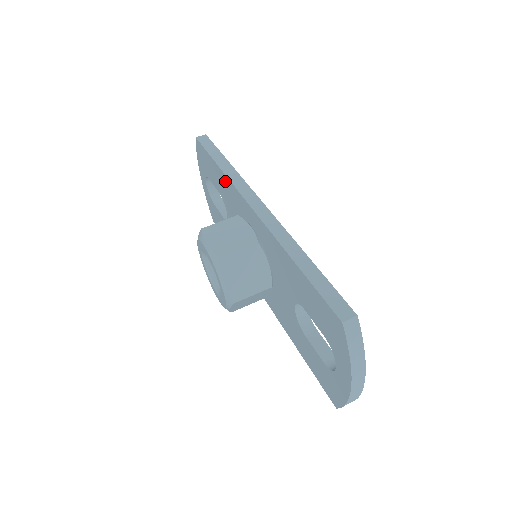
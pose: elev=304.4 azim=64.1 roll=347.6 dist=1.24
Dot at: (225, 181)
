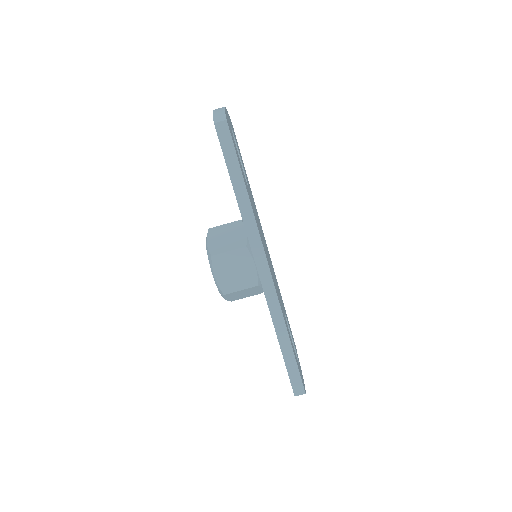
Dot at: occluded
